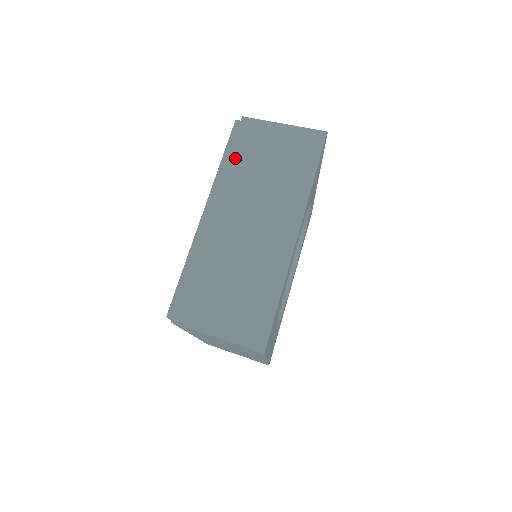
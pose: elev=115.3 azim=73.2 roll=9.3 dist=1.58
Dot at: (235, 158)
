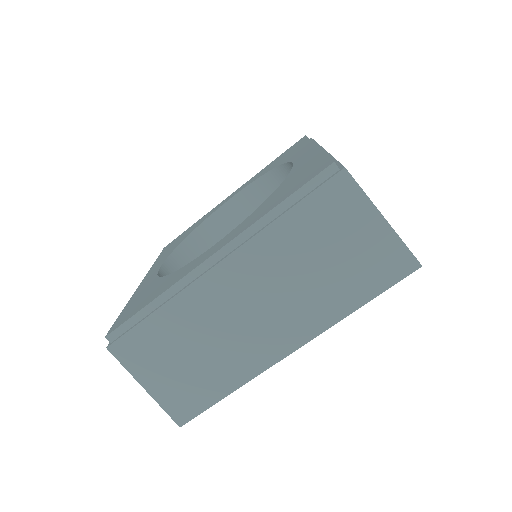
Dot at: (293, 220)
